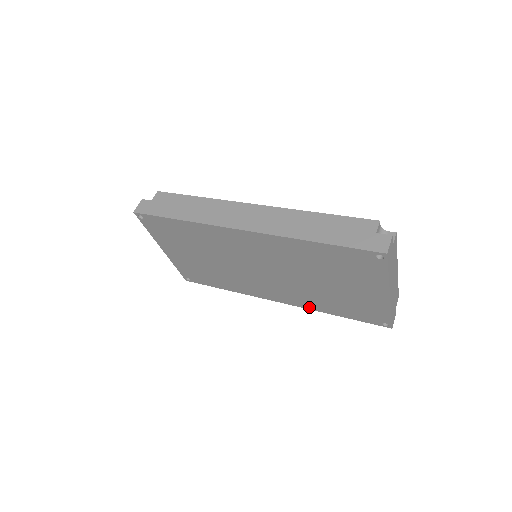
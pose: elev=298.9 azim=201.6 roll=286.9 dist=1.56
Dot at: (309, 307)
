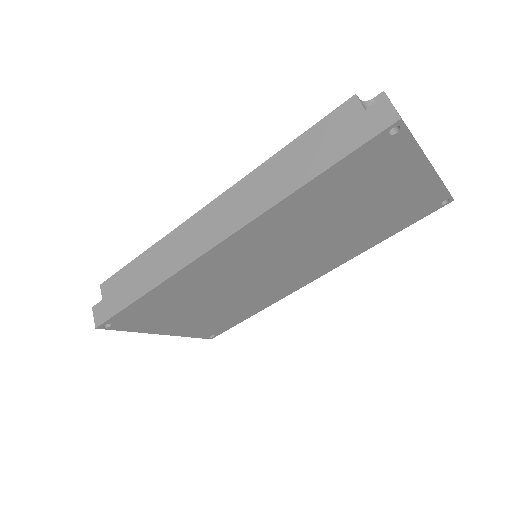
Dot at: (352, 256)
